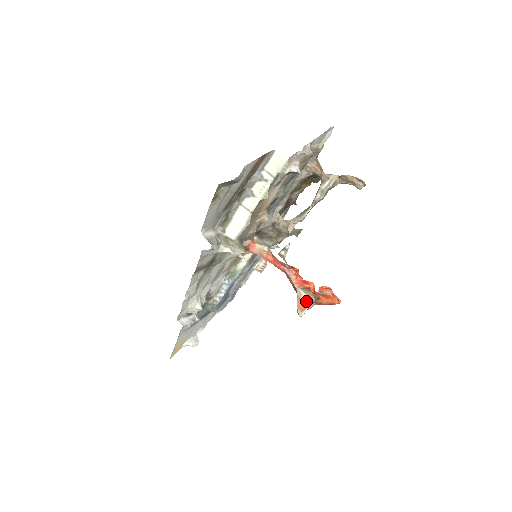
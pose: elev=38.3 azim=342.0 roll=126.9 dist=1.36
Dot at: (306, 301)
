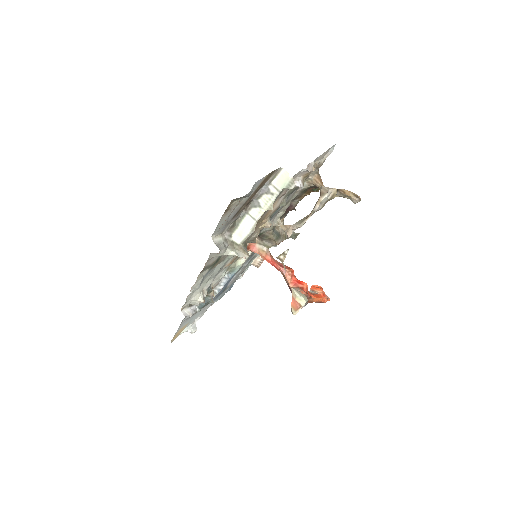
Dot at: (300, 302)
